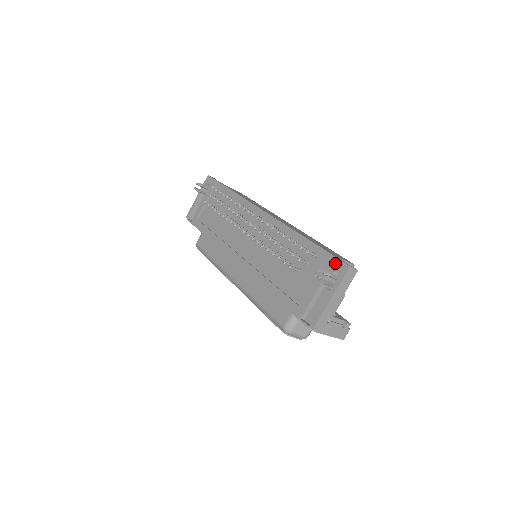
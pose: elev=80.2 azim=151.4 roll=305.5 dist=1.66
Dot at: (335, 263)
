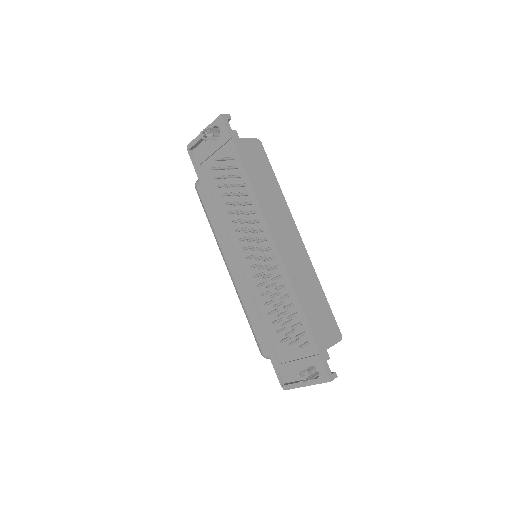
Dot at: (320, 367)
